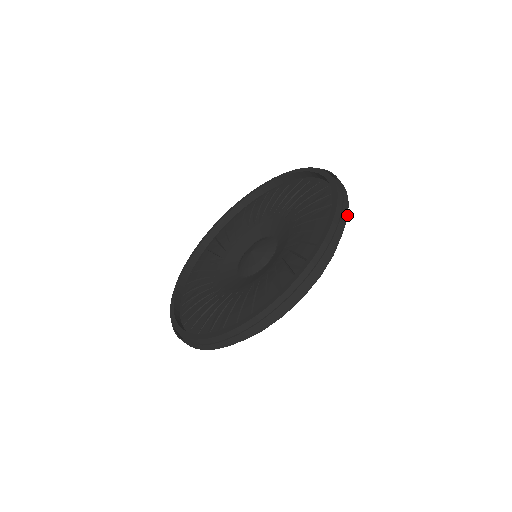
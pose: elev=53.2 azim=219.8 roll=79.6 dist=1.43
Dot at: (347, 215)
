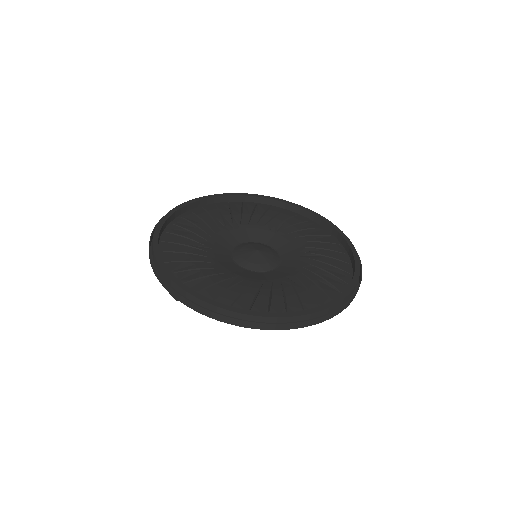
Dot at: occluded
